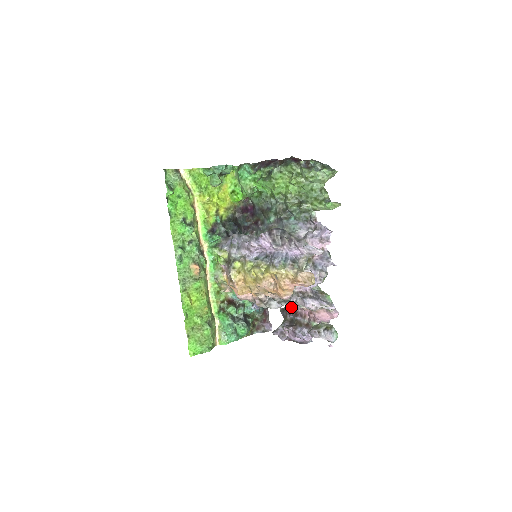
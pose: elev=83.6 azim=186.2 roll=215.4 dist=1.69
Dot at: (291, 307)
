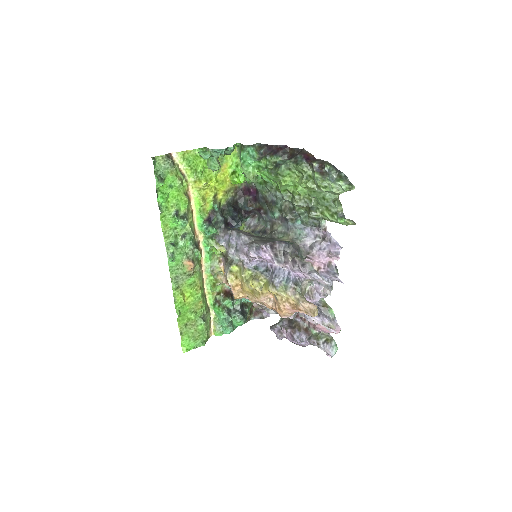
Dot at: (290, 318)
